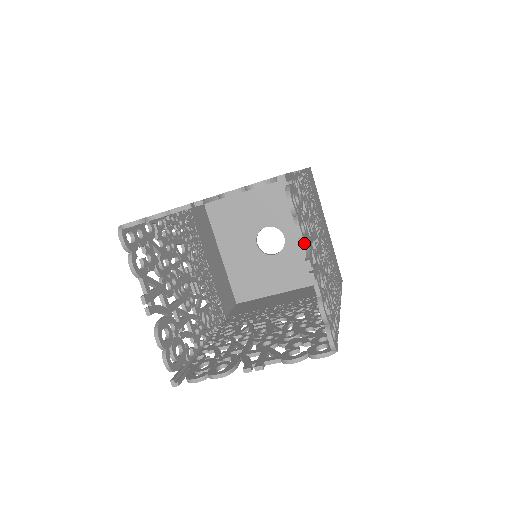
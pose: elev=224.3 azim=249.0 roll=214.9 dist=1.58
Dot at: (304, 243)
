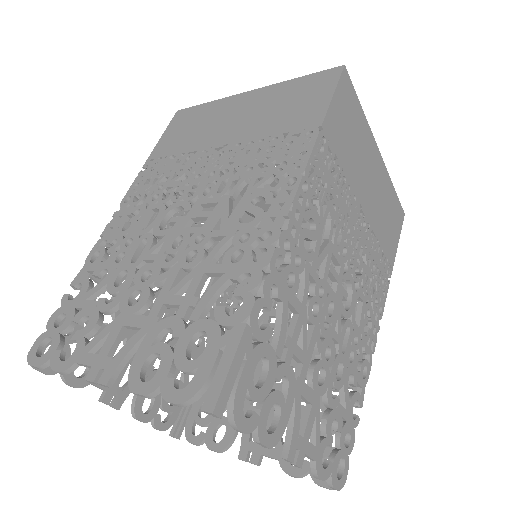
Dot at: (277, 440)
